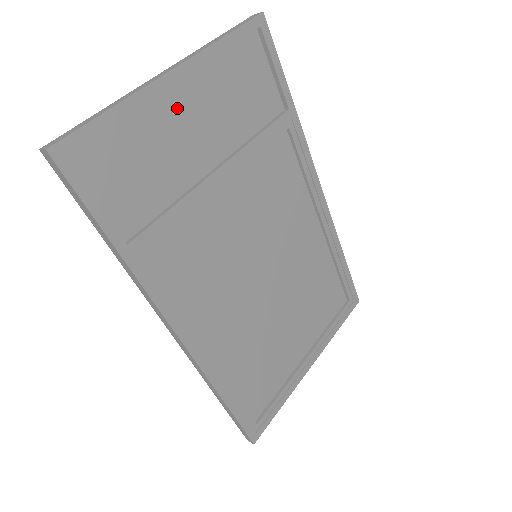
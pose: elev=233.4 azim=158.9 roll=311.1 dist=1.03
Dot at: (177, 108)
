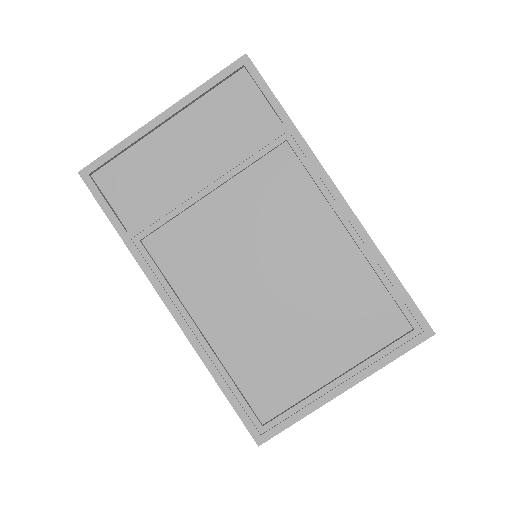
Dot at: (170, 139)
